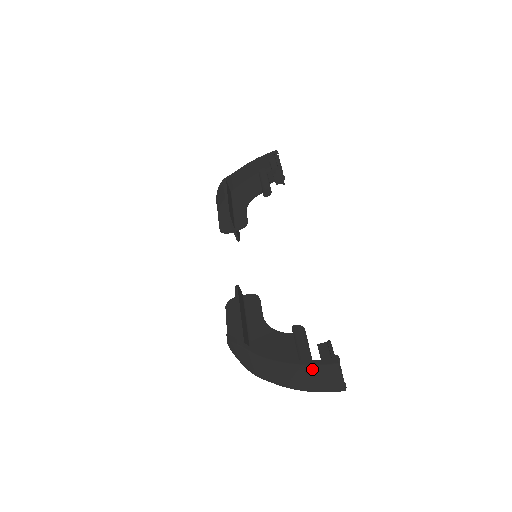
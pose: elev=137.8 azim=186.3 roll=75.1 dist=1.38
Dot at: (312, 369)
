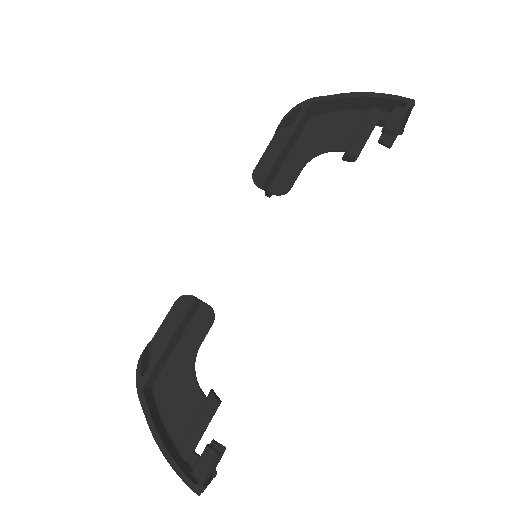
Dot at: (178, 470)
